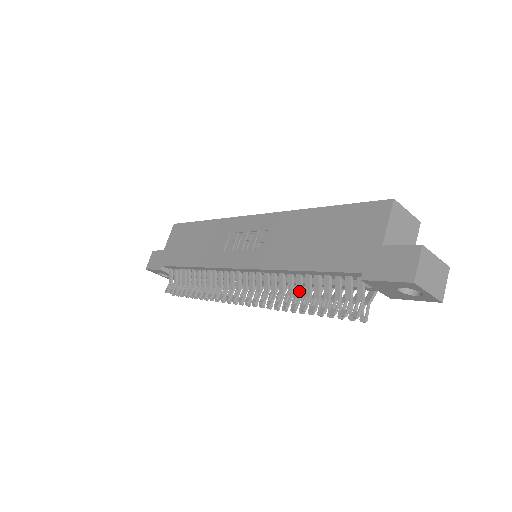
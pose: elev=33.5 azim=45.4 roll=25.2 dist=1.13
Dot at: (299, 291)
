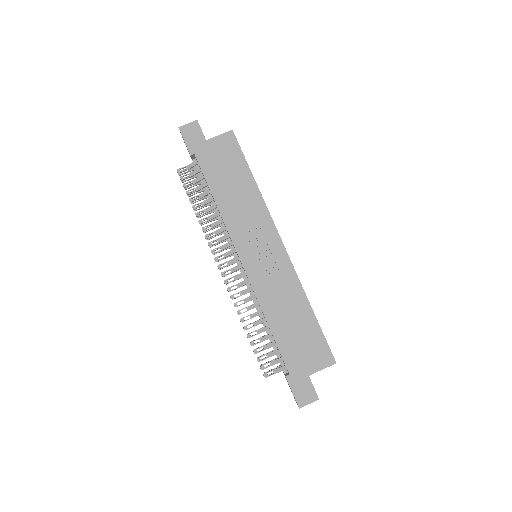
Dot at: (256, 325)
